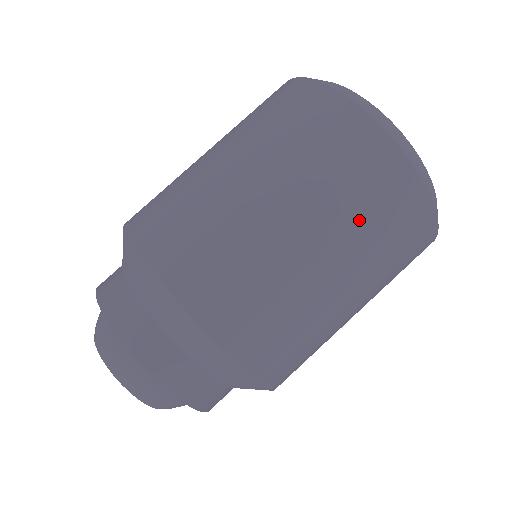
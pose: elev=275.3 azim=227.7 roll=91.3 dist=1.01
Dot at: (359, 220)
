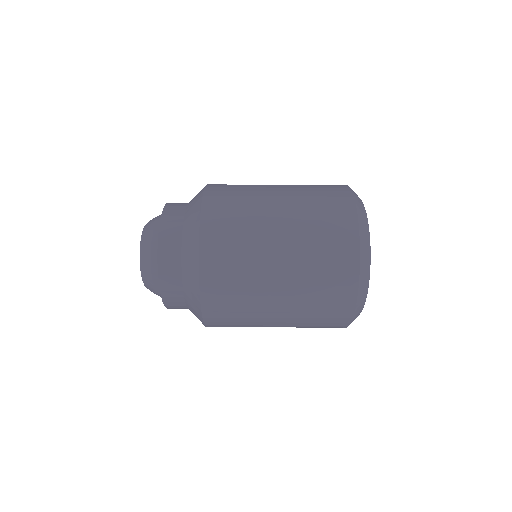
Dot at: (312, 252)
